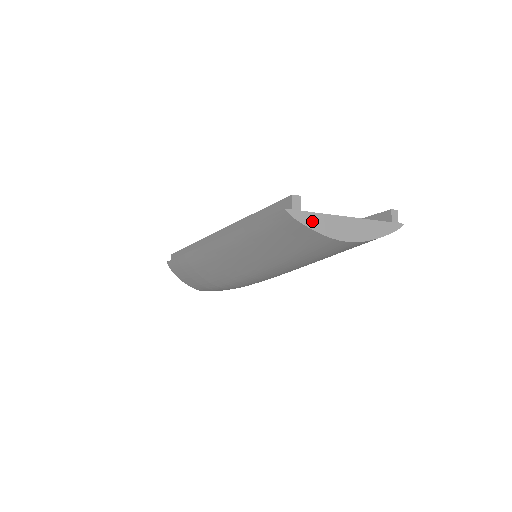
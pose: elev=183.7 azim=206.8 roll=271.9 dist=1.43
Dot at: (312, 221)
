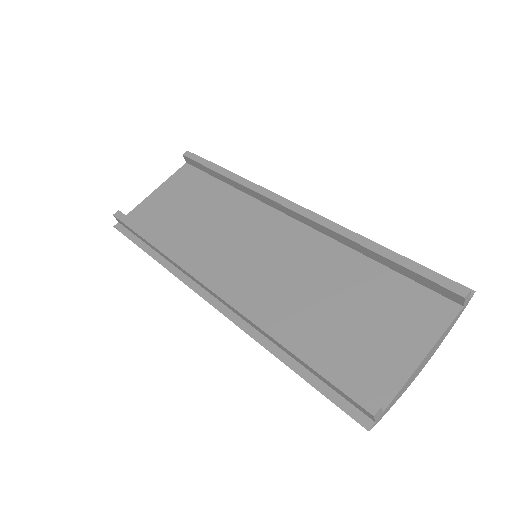
Dot at: (393, 403)
